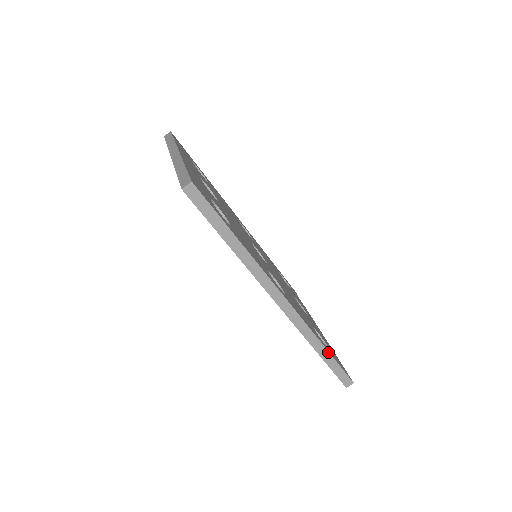
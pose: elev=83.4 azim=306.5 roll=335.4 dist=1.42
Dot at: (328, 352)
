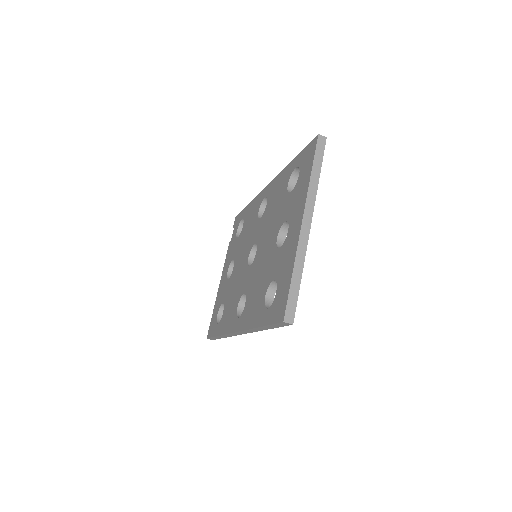
Dot at: occluded
